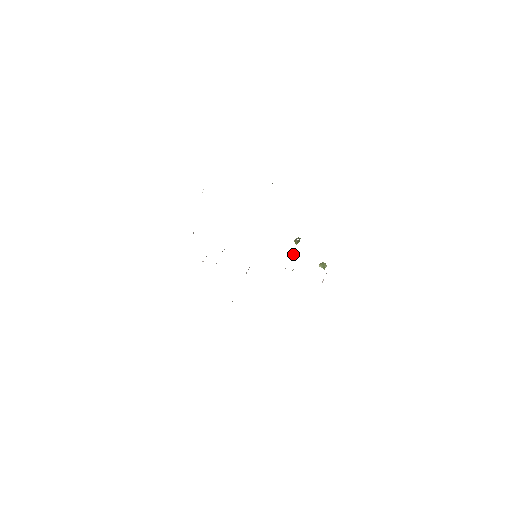
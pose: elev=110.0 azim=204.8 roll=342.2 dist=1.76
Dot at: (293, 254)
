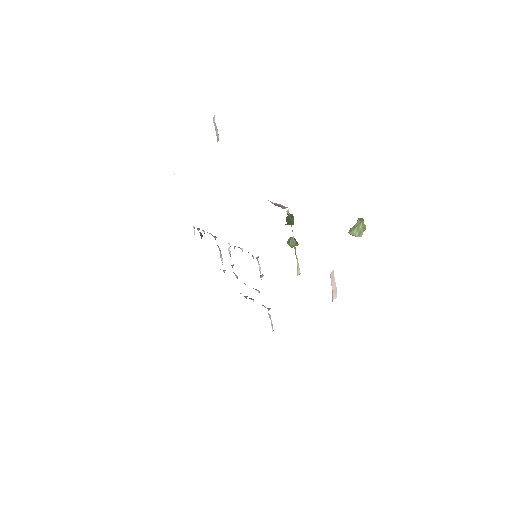
Dot at: occluded
